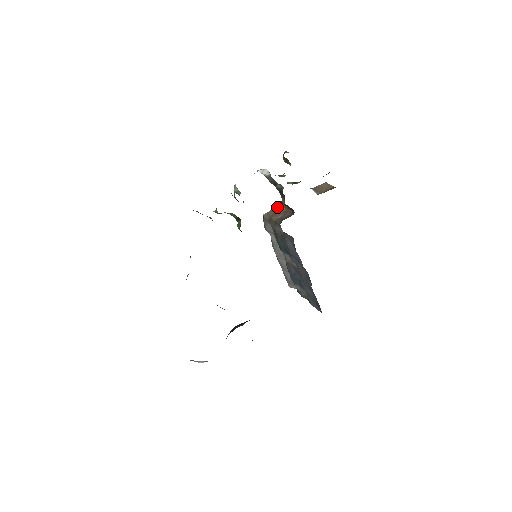
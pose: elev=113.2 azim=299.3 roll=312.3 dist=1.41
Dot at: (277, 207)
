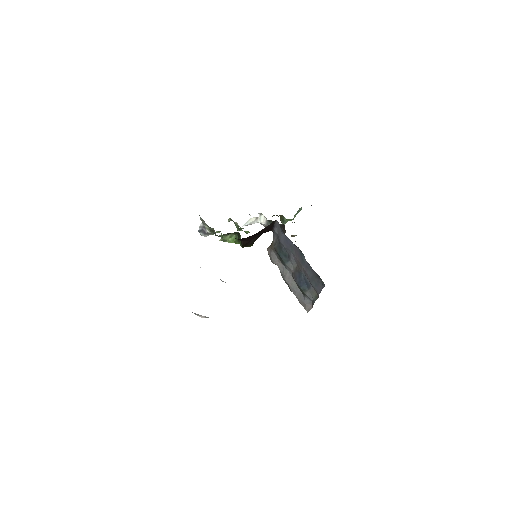
Dot at: occluded
